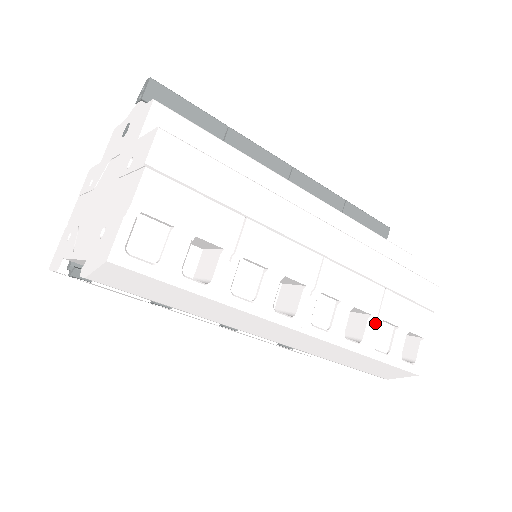
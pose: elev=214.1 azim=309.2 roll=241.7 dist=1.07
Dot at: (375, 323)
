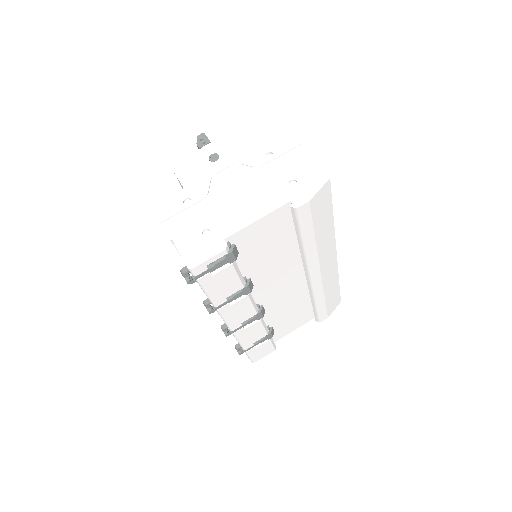
Dot at: occluded
